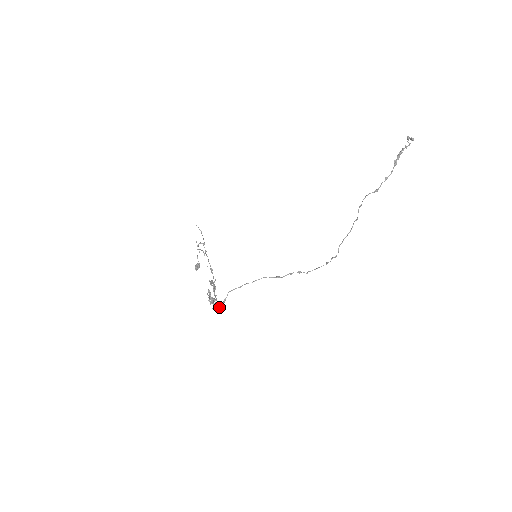
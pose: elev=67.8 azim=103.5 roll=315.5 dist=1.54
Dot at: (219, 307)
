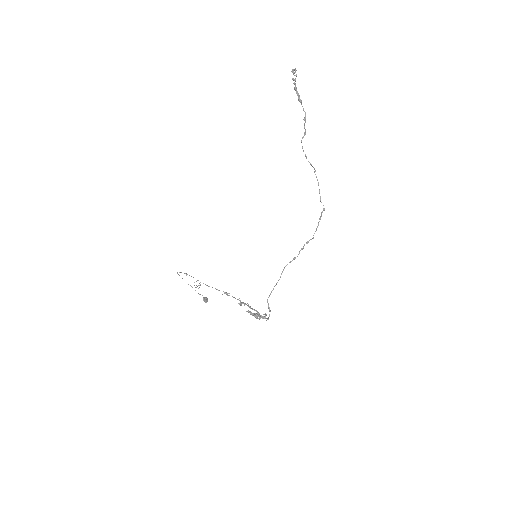
Dot at: (269, 316)
